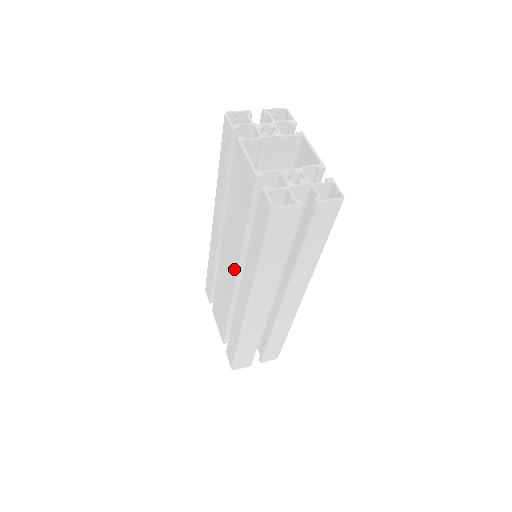
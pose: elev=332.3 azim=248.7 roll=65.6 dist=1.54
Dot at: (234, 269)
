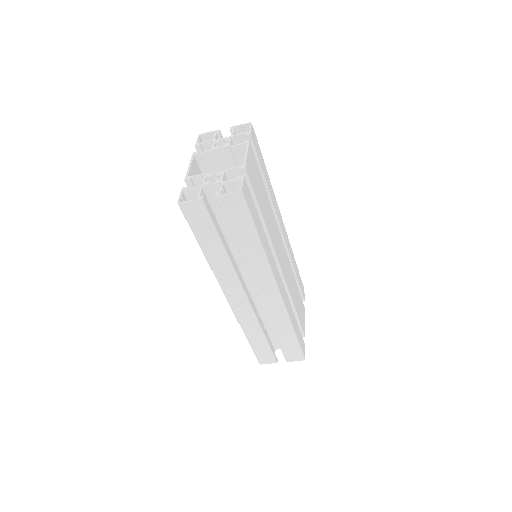
Dot at: occluded
